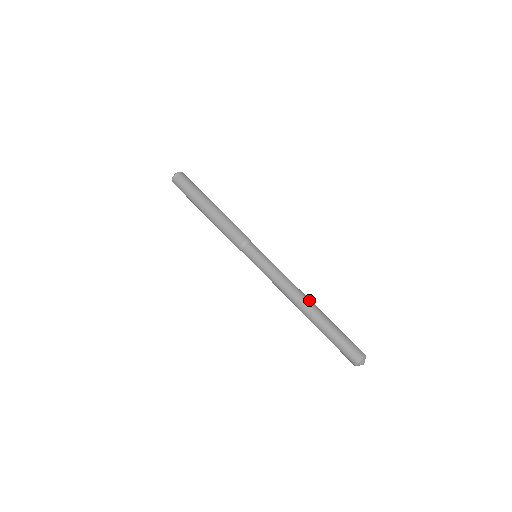
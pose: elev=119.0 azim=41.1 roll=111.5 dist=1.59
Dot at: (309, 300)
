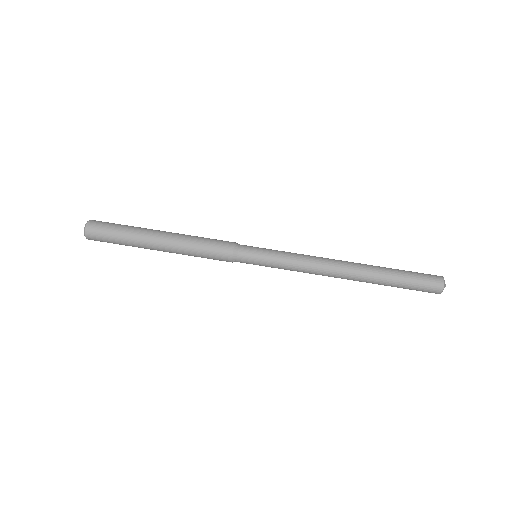
Dot at: occluded
